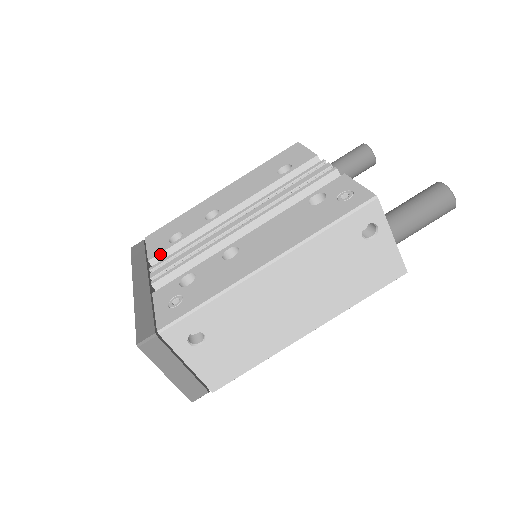
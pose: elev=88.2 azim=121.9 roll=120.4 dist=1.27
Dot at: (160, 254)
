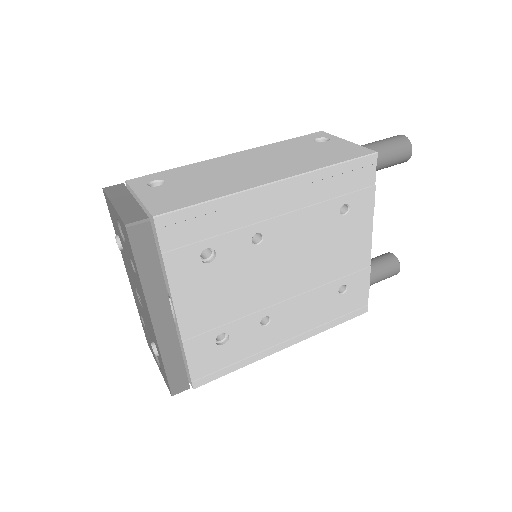
Dot at: occluded
